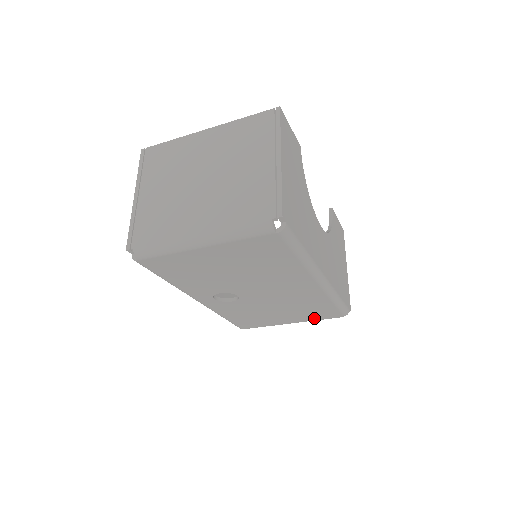
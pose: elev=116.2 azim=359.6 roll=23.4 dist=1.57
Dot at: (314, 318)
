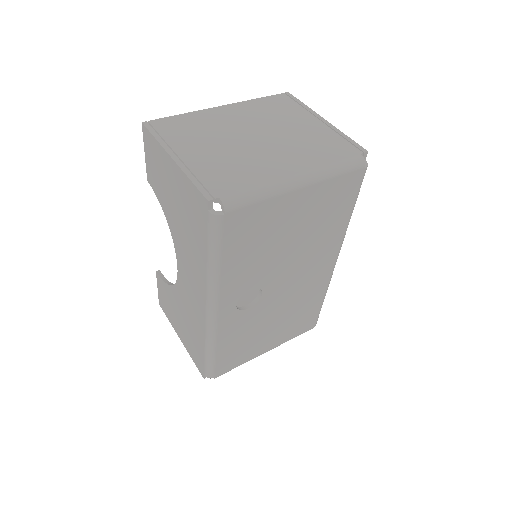
Dot at: (291, 335)
